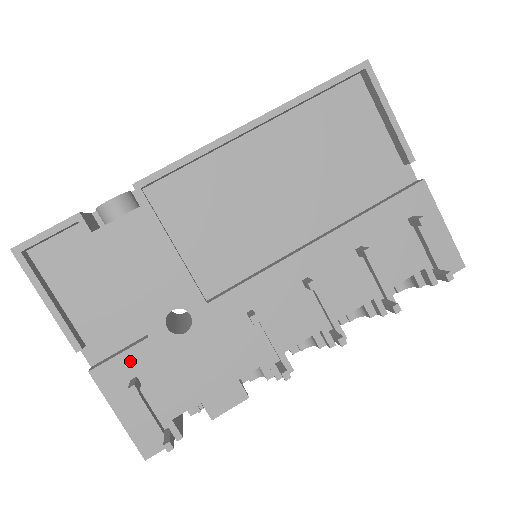
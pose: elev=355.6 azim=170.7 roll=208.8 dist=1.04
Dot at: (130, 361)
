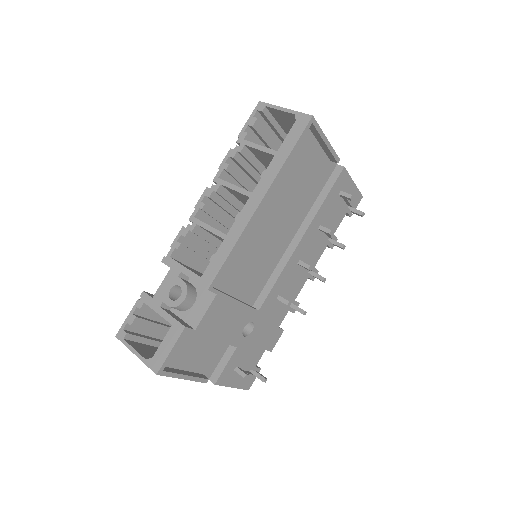
Dot at: (232, 364)
